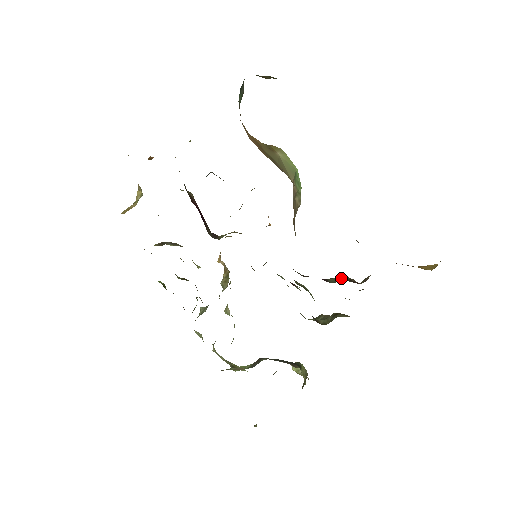
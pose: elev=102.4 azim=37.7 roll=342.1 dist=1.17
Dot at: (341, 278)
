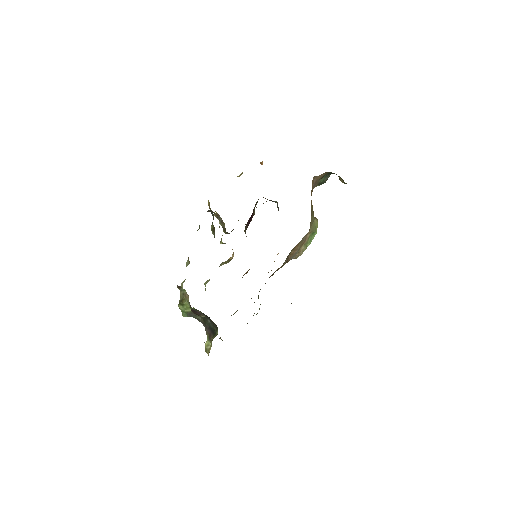
Dot at: occluded
